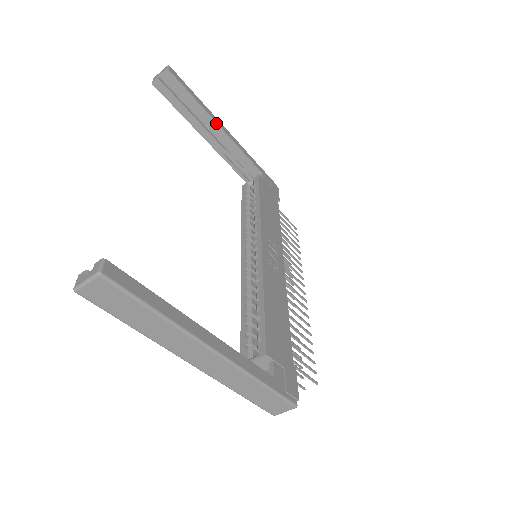
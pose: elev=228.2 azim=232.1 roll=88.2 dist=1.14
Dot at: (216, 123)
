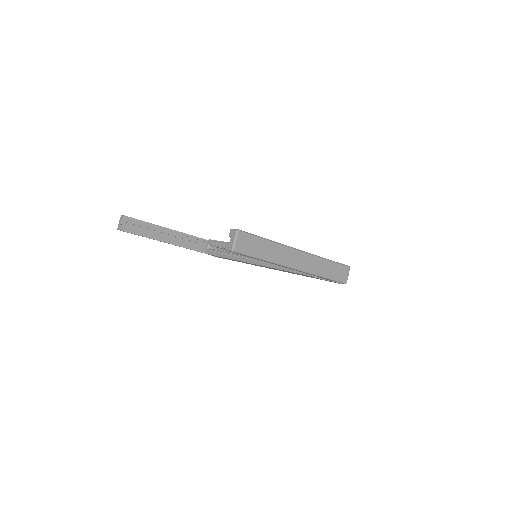
Dot at: (166, 228)
